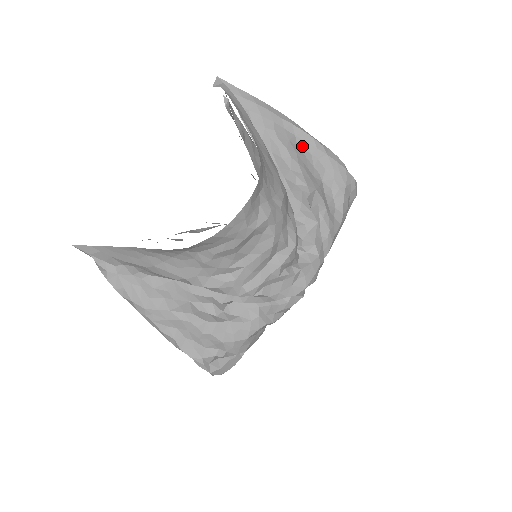
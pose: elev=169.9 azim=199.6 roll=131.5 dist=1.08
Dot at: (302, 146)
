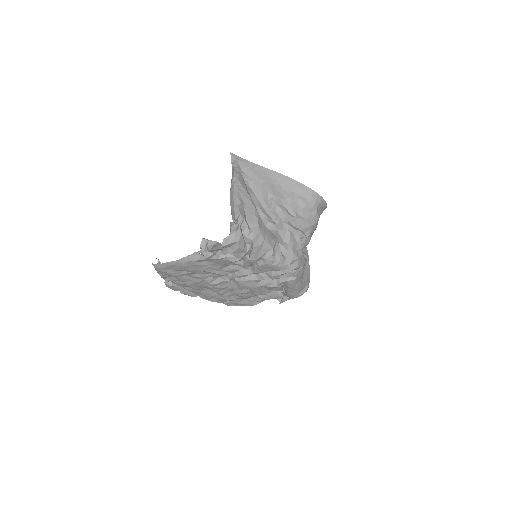
Dot at: occluded
